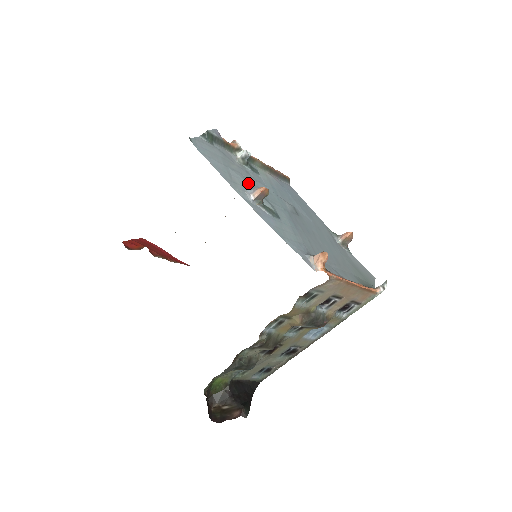
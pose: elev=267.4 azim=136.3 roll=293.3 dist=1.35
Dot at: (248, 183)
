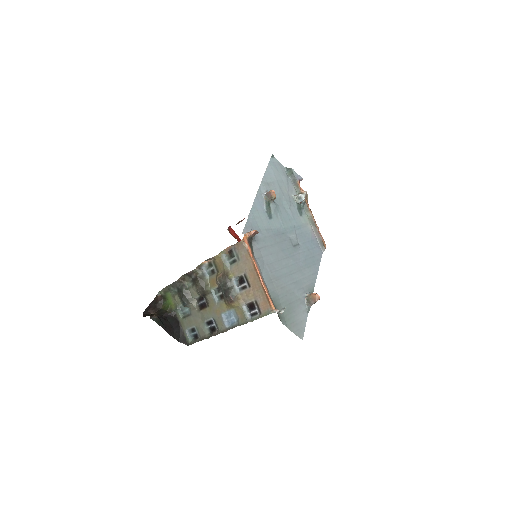
Dot at: (279, 197)
